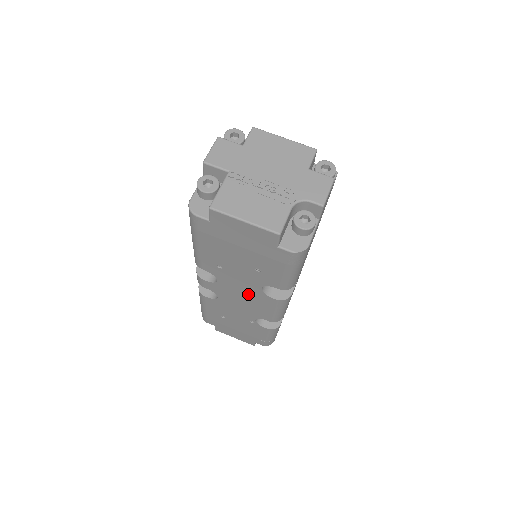
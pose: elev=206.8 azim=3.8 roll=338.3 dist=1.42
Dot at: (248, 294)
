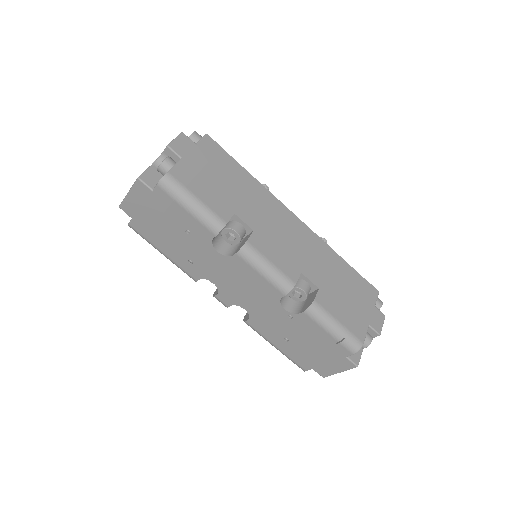
Dot at: (232, 274)
